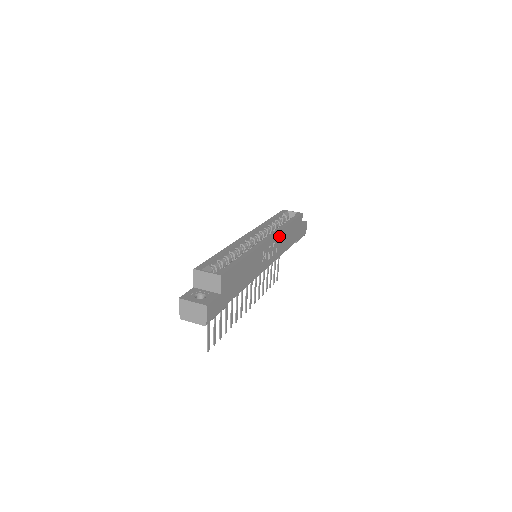
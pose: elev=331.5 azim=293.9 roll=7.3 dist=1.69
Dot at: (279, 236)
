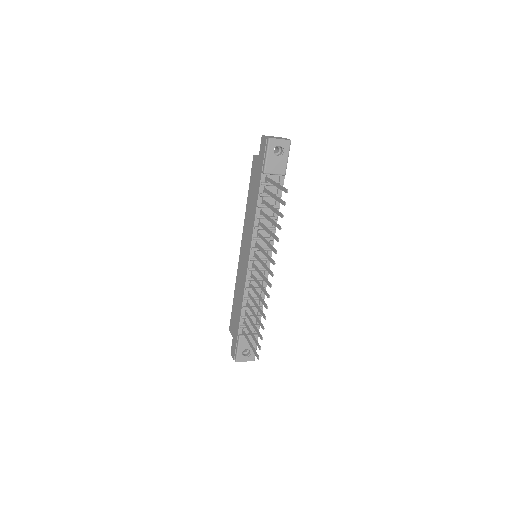
Dot at: occluded
